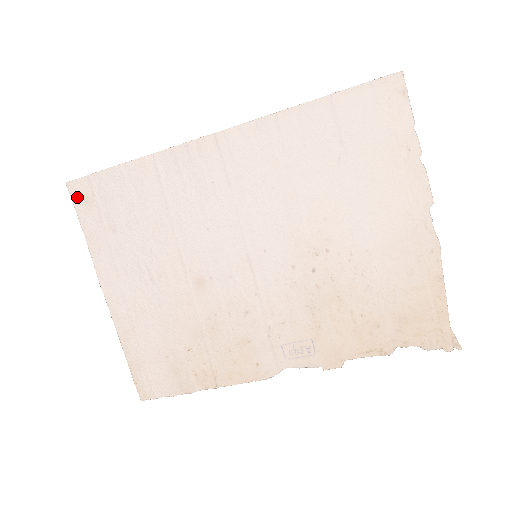
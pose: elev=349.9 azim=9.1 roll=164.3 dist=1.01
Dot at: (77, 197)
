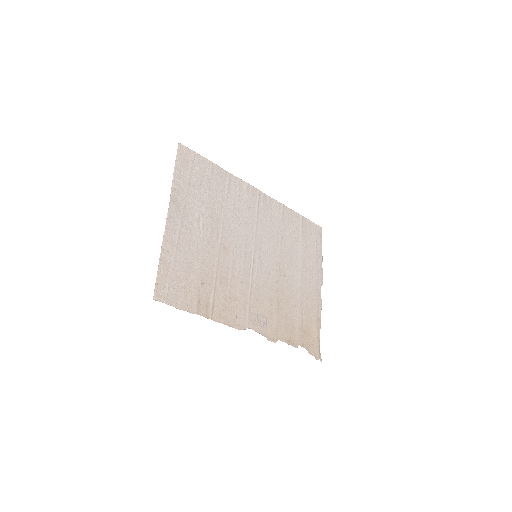
Dot at: (181, 154)
